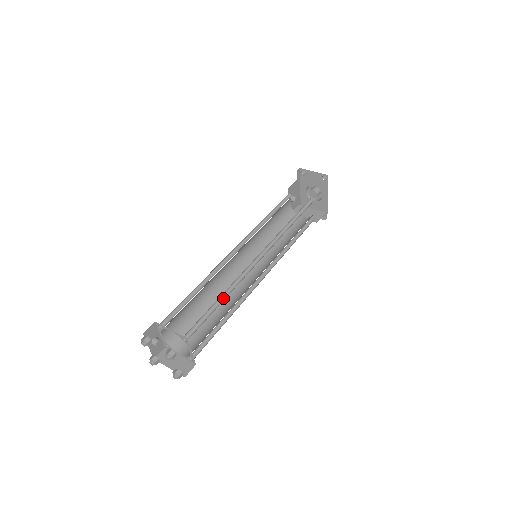
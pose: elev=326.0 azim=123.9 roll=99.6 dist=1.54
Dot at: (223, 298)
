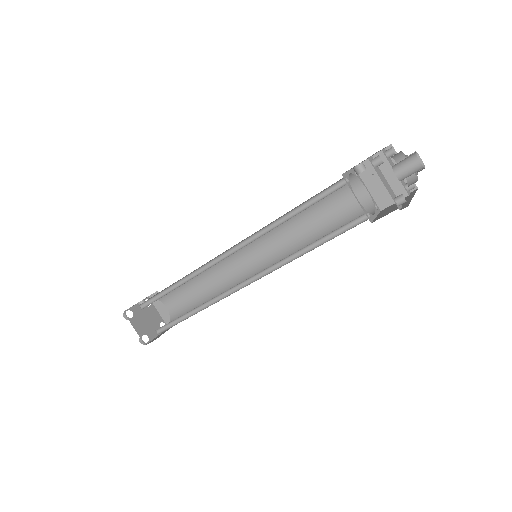
Dot at: (196, 309)
